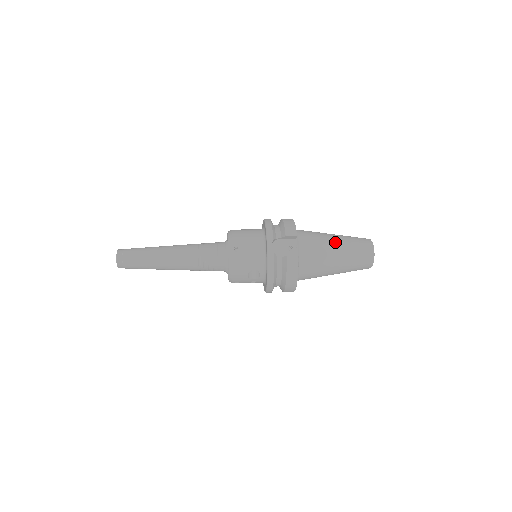
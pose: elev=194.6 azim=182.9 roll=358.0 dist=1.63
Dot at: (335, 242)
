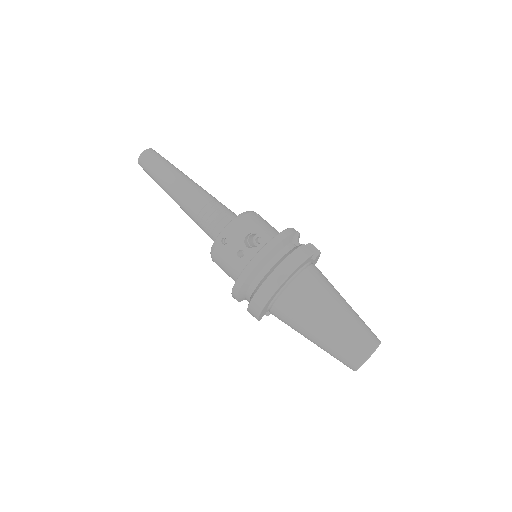
Dot at: occluded
